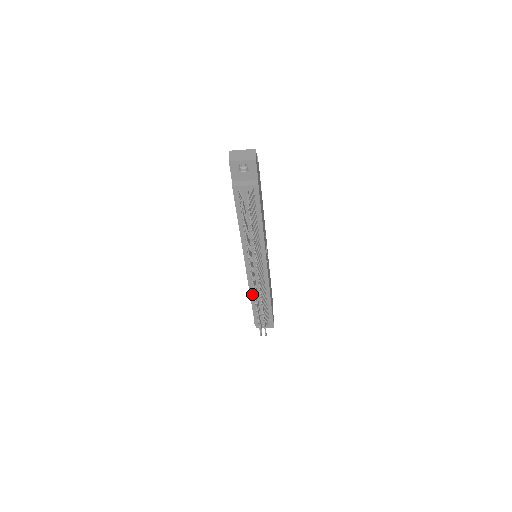
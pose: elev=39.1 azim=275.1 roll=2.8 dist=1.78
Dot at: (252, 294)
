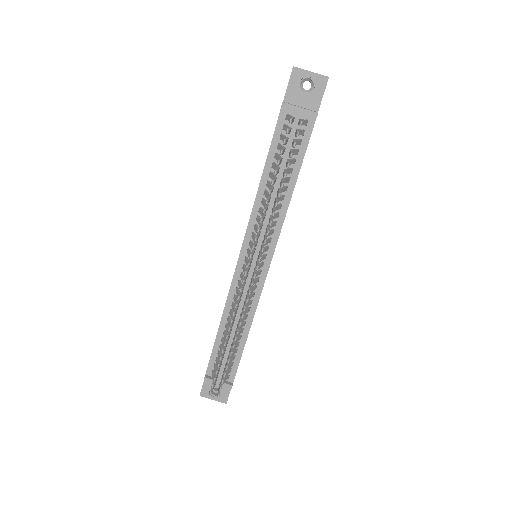
Dot at: (224, 320)
